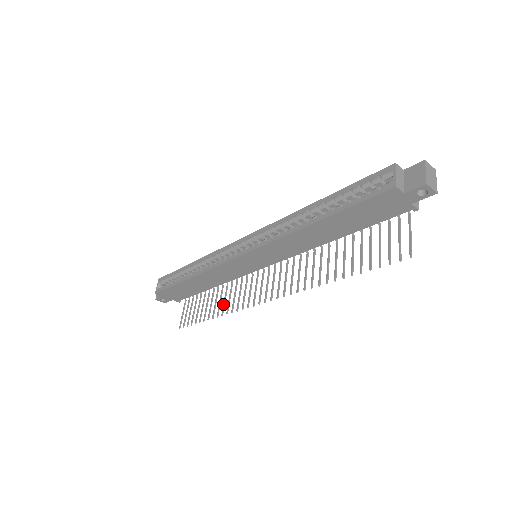
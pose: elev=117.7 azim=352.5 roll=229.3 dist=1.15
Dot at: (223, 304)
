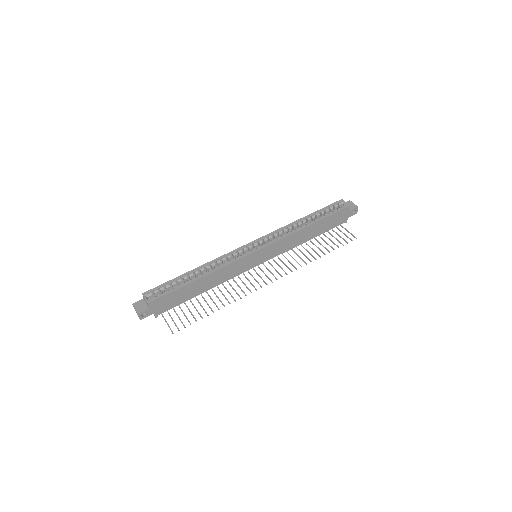
Dot at: (225, 298)
